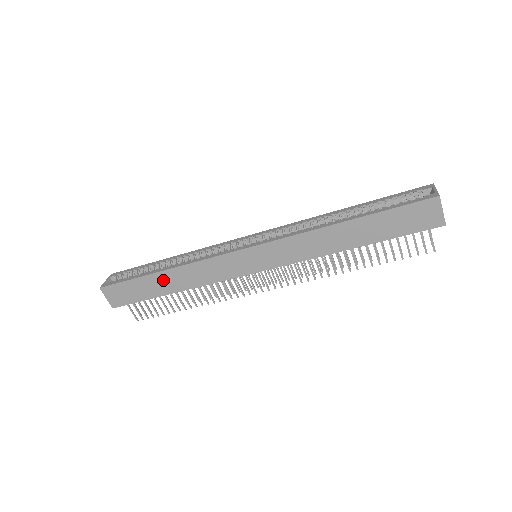
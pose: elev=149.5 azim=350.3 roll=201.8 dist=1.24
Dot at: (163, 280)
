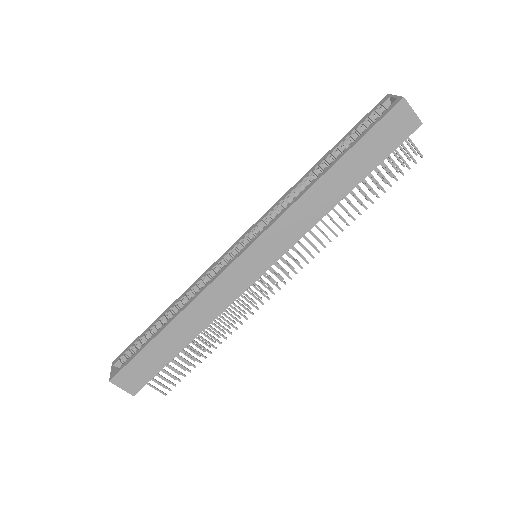
Dot at: (174, 333)
